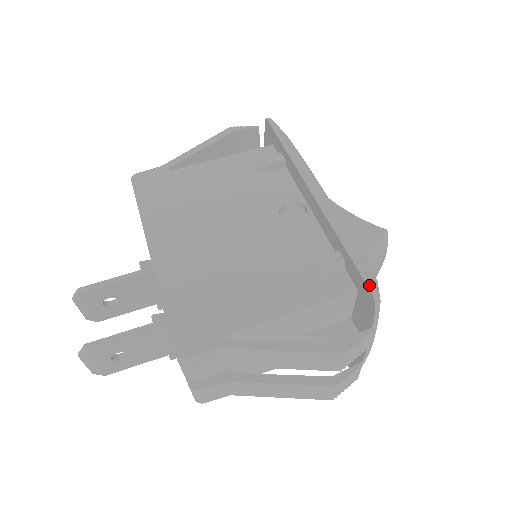
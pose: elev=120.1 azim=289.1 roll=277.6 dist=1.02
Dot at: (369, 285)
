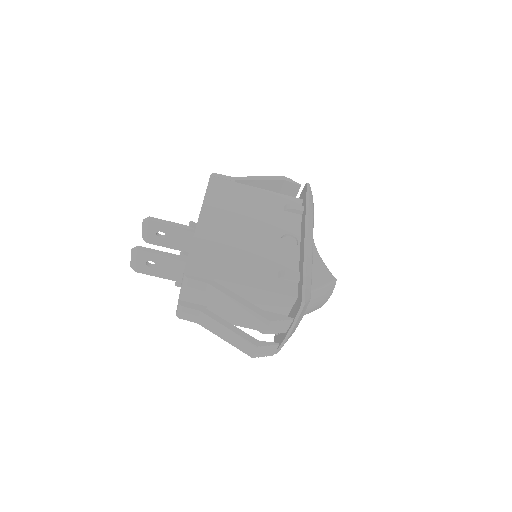
Dot at: (303, 295)
